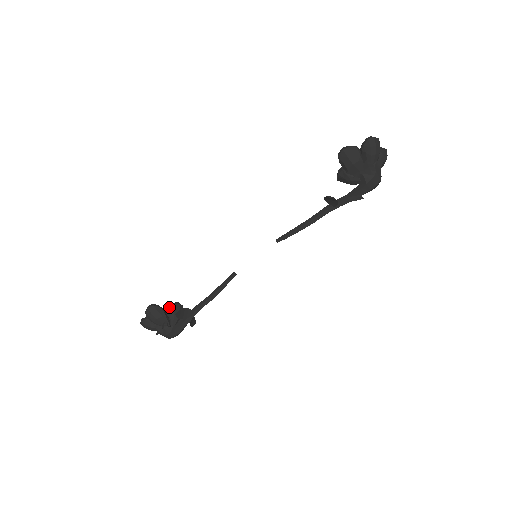
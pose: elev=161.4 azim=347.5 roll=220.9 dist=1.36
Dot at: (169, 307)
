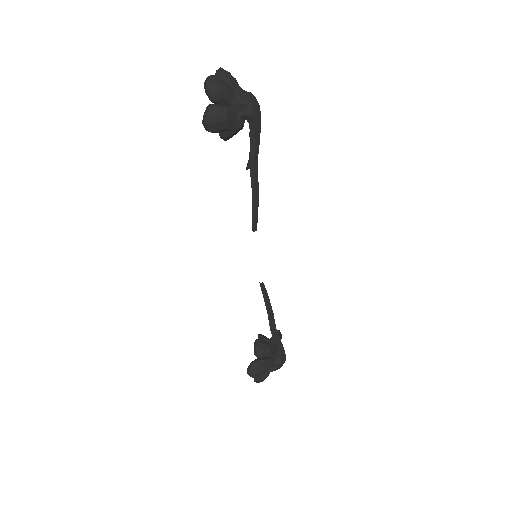
Dot at: (257, 353)
